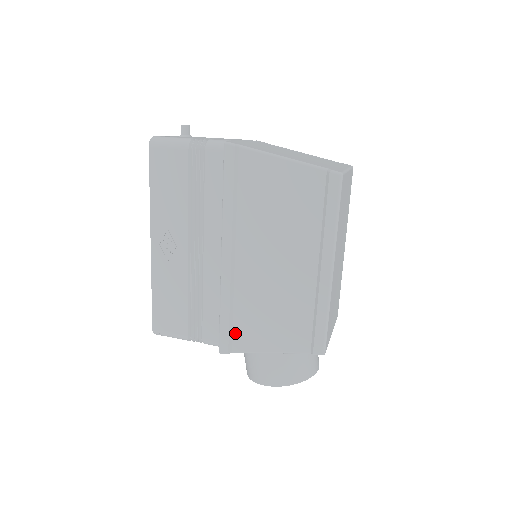
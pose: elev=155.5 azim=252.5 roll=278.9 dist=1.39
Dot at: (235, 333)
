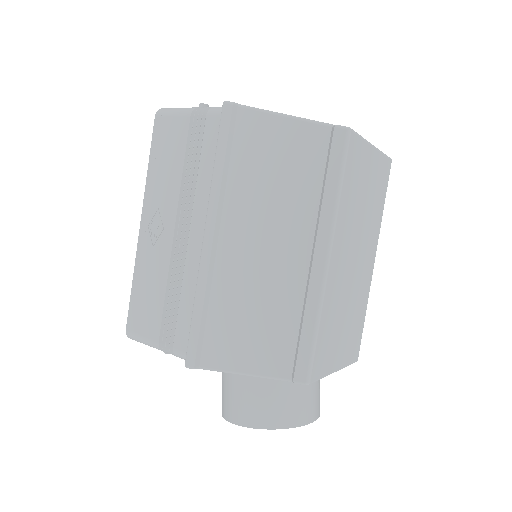
Dot at: (206, 341)
